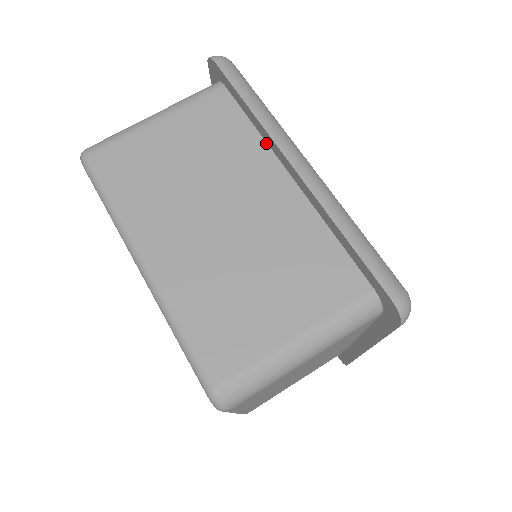
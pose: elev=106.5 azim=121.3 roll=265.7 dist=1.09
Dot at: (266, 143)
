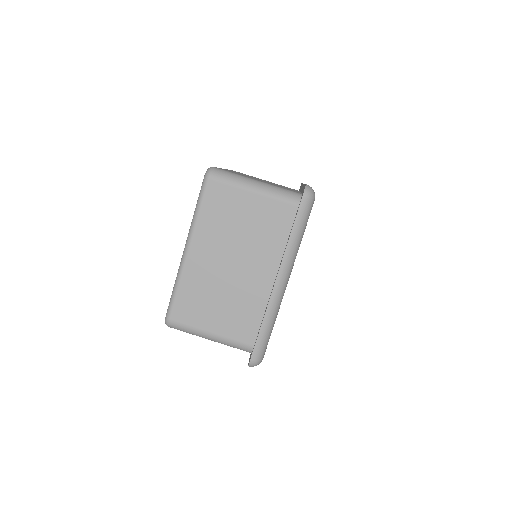
Dot at: (283, 253)
